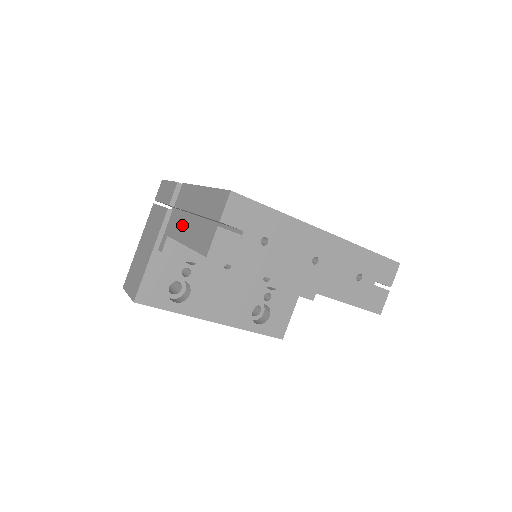
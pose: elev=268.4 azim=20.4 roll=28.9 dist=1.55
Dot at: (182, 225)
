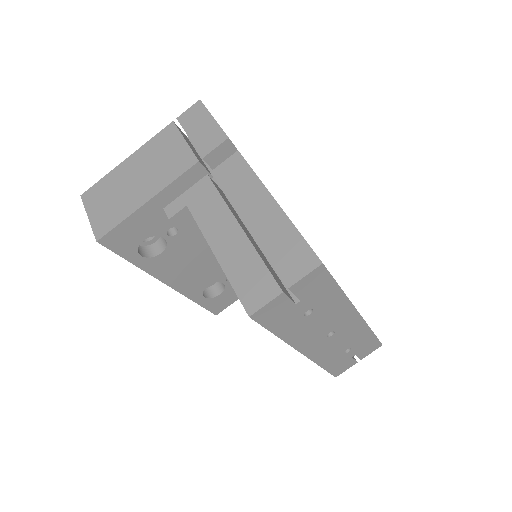
Dot at: (219, 219)
